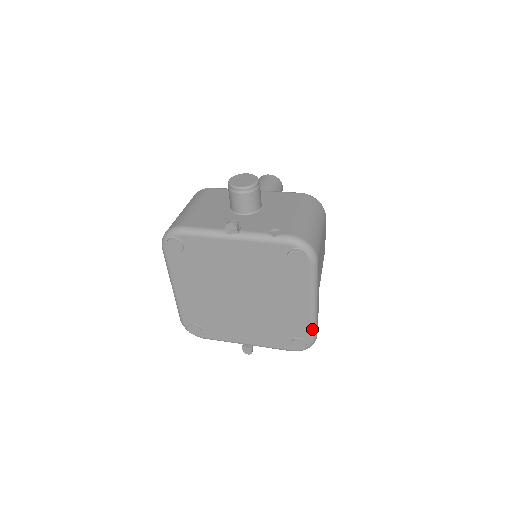
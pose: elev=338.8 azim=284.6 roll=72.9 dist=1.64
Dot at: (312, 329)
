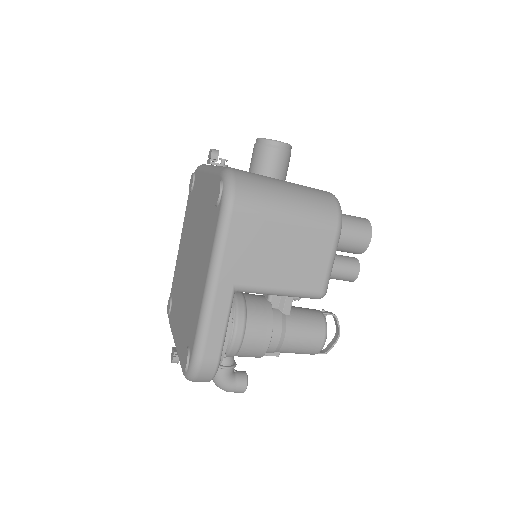
Dot at: (197, 334)
